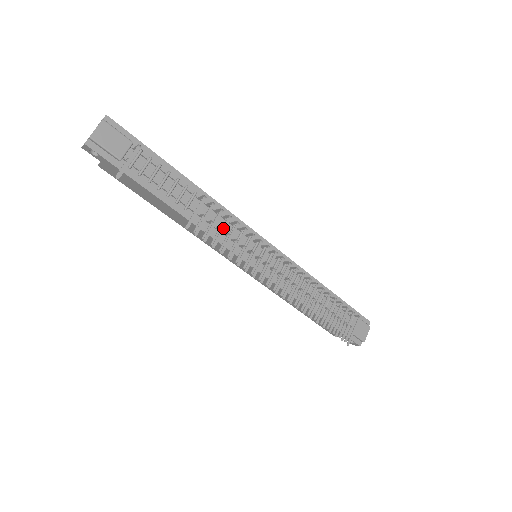
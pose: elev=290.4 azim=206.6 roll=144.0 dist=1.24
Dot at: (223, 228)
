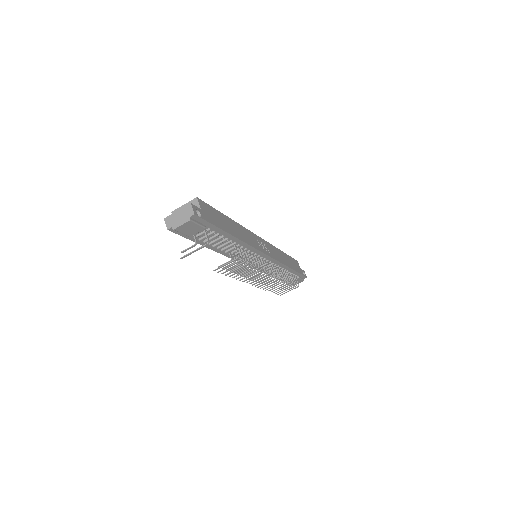
Dot at: (240, 268)
